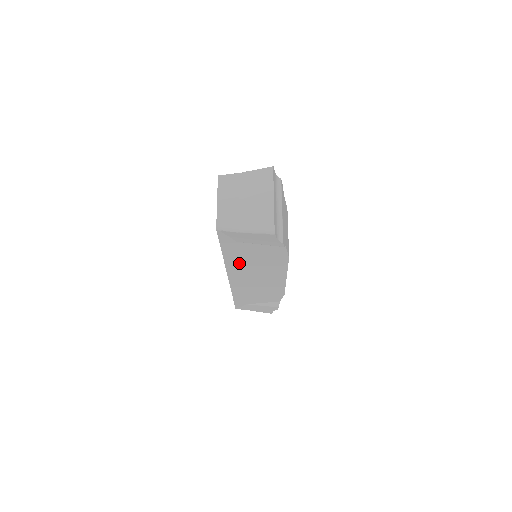
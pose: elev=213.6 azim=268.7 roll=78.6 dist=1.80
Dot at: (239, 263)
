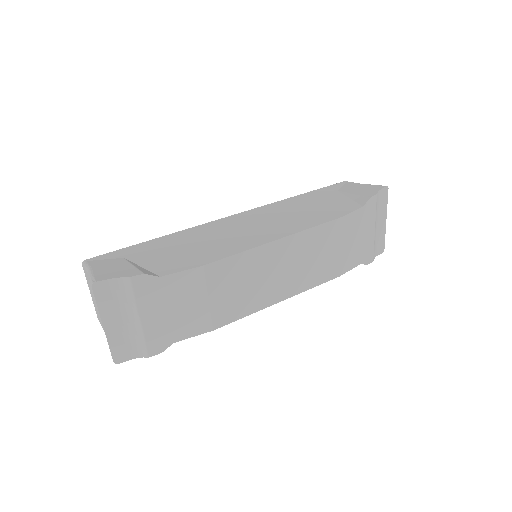
Dot at: occluded
